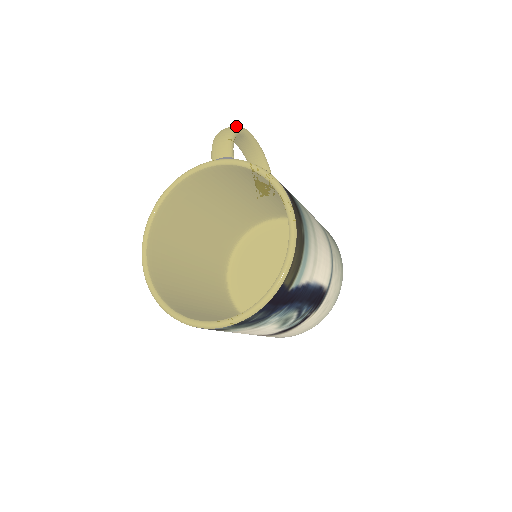
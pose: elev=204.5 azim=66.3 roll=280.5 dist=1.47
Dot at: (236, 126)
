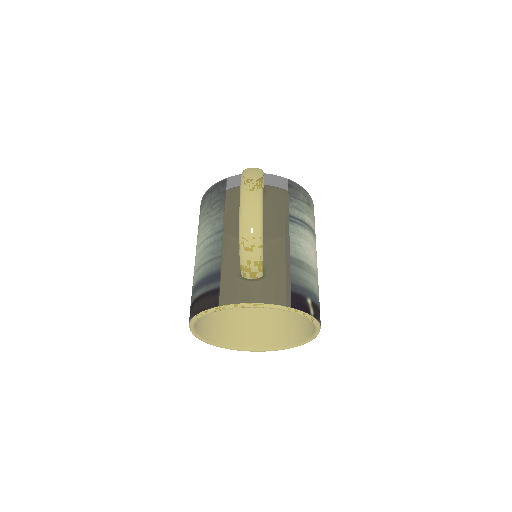
Dot at: (259, 232)
